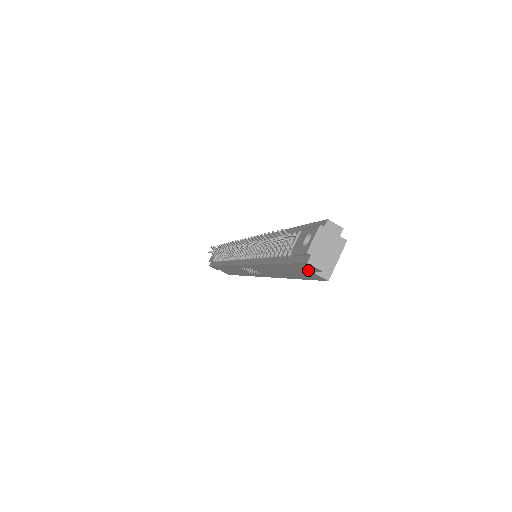
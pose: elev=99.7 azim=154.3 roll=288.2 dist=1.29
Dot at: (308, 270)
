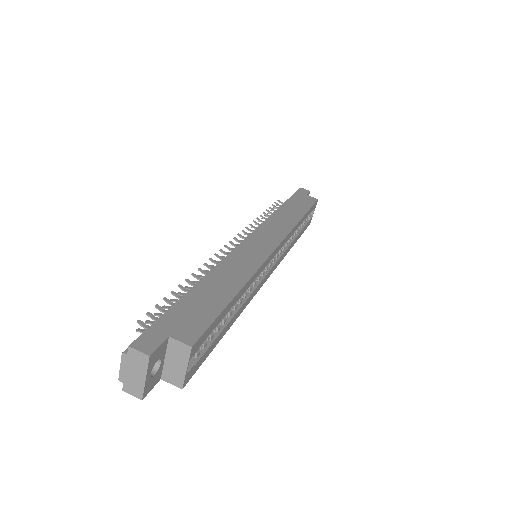
Dot at: occluded
